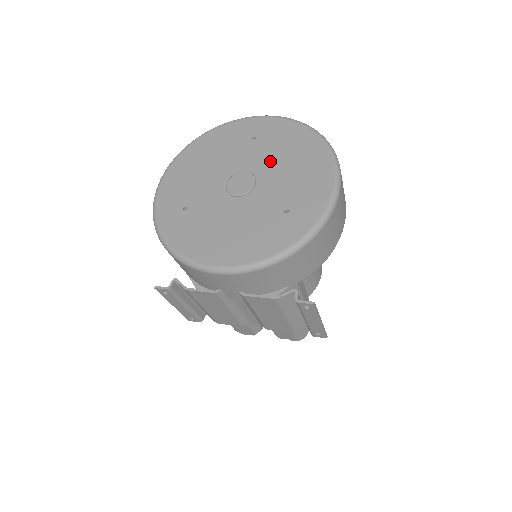
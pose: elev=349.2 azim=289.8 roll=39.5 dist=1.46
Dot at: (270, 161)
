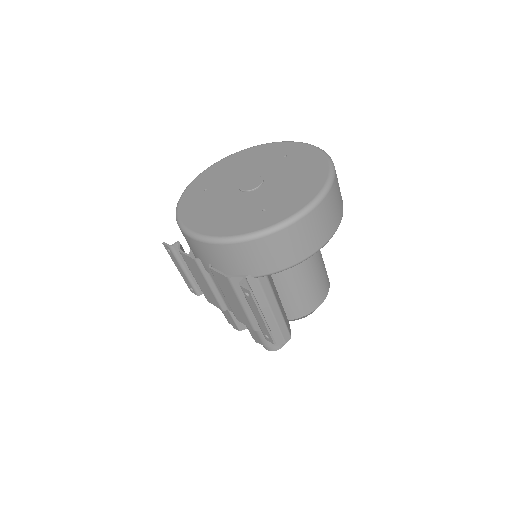
Dot at: (282, 174)
